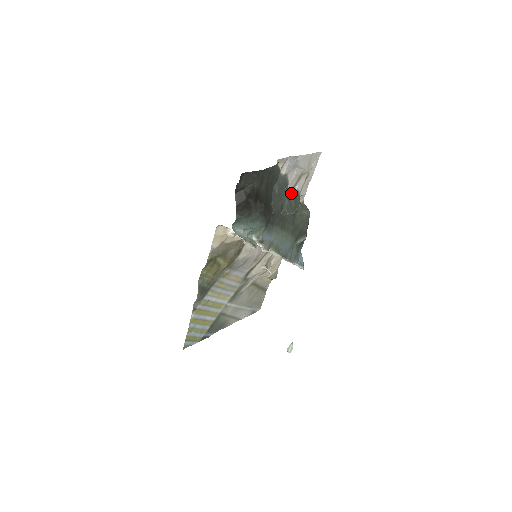
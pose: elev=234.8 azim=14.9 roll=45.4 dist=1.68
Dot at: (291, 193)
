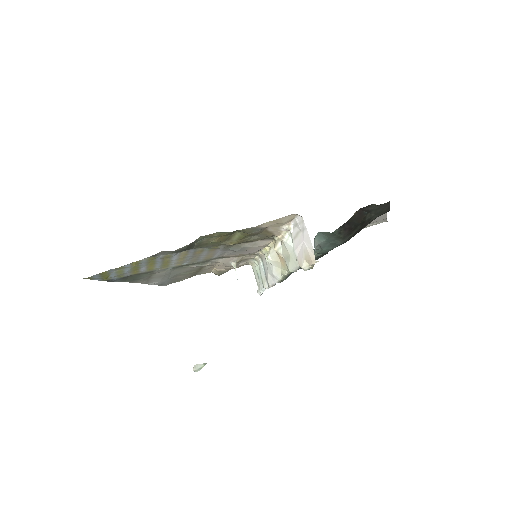
Dot at: occluded
